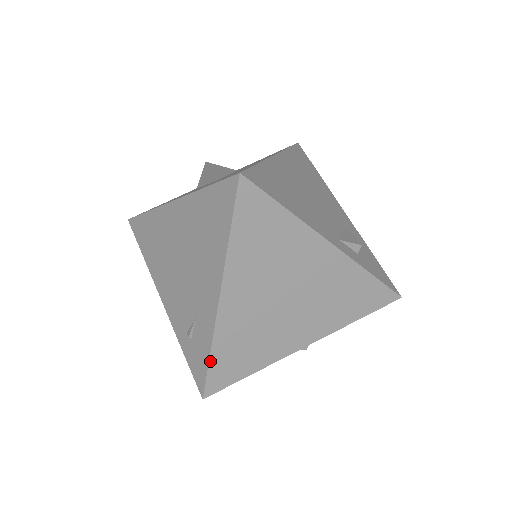
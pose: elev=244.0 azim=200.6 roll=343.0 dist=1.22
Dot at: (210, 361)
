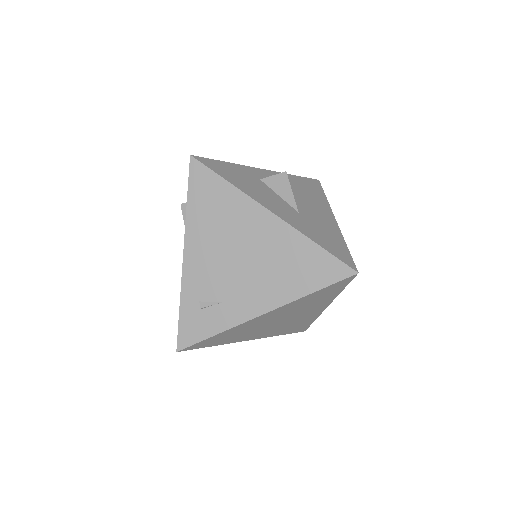
Dot at: (211, 337)
